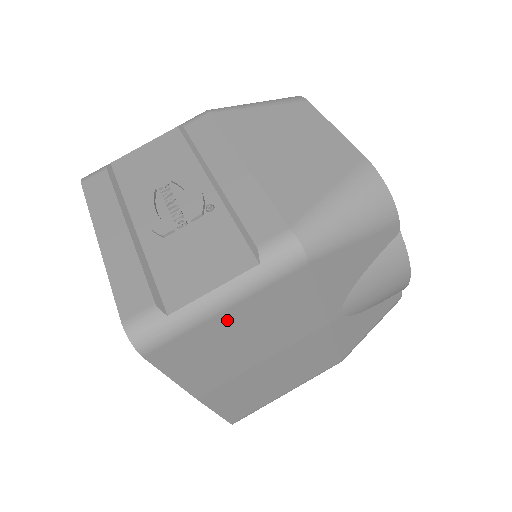
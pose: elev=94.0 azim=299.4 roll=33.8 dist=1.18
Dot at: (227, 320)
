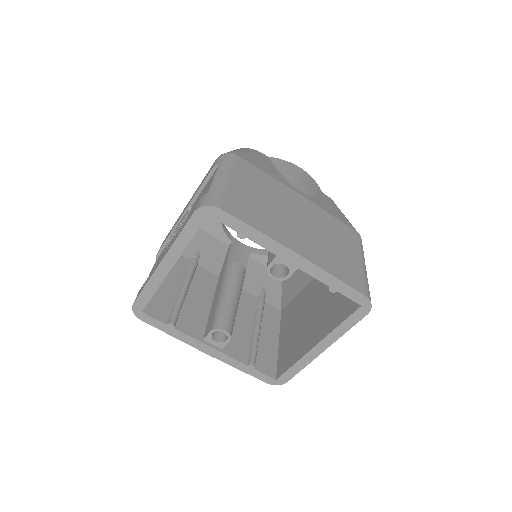
Dot at: (238, 186)
